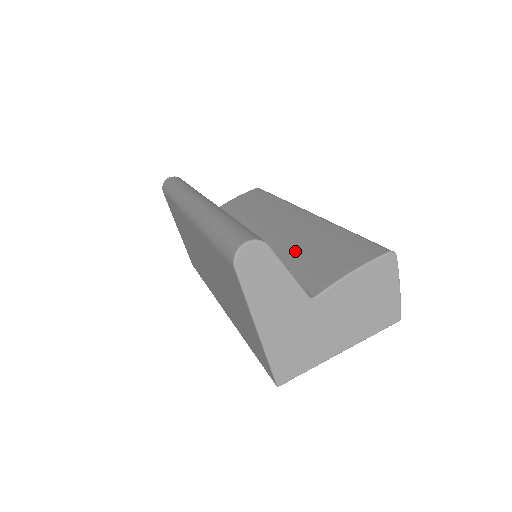
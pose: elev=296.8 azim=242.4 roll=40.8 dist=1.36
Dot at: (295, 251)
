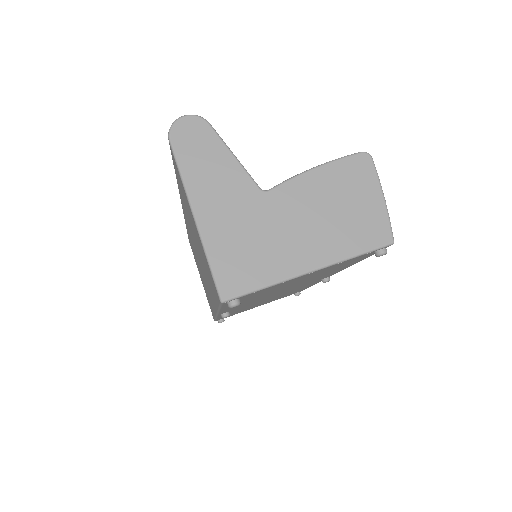
Dot at: occluded
